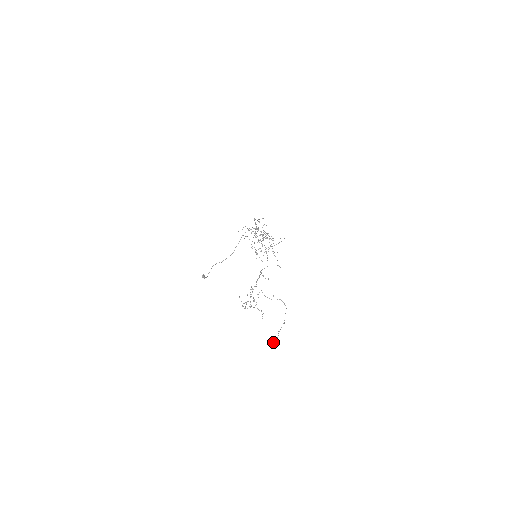
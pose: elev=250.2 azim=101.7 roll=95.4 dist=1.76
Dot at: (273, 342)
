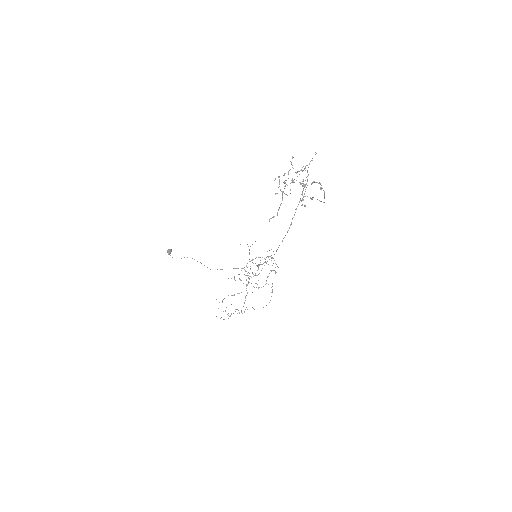
Dot at: (304, 186)
